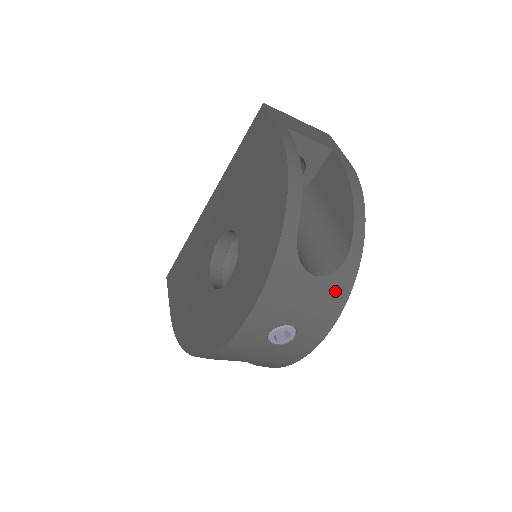
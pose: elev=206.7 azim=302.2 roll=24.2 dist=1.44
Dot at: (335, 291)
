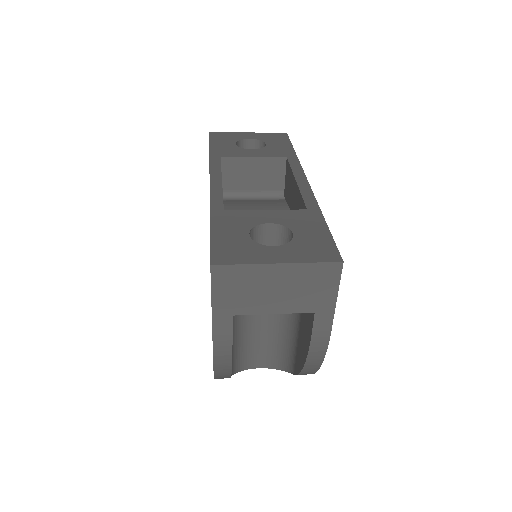
Dot at: occluded
